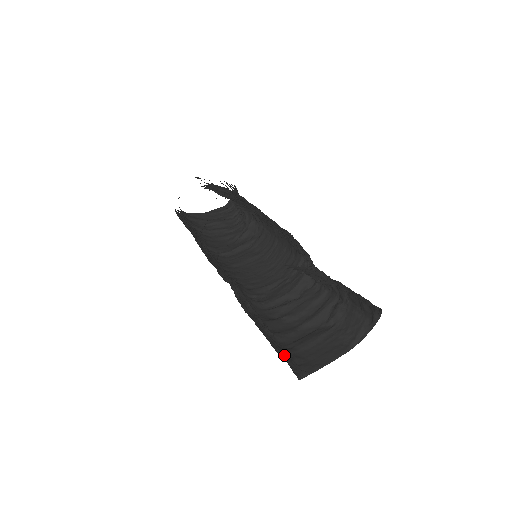
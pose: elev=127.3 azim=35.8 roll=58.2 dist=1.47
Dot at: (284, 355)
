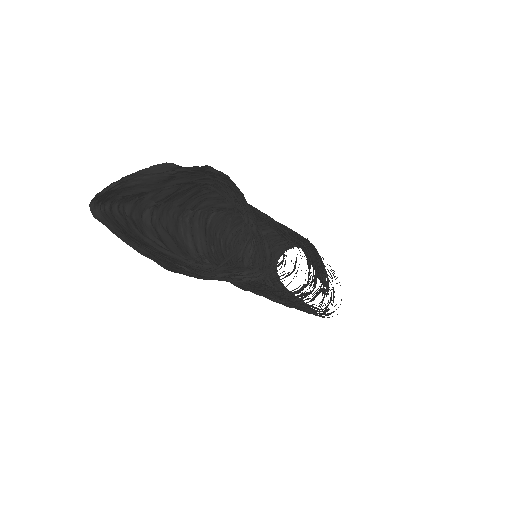
Dot at: occluded
